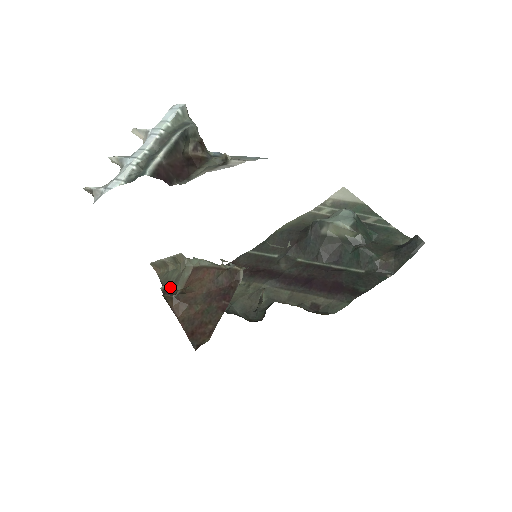
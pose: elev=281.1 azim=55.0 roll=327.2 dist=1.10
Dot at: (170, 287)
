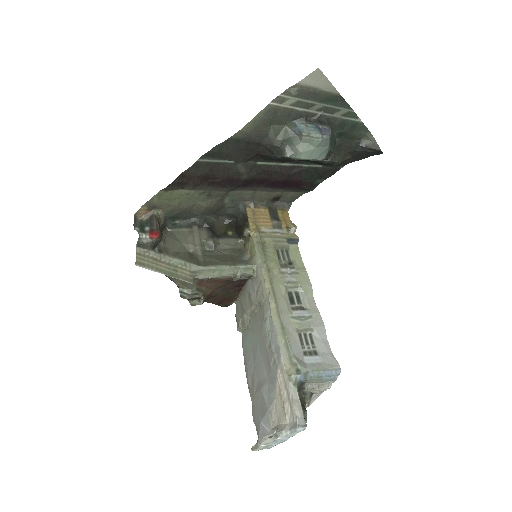
Dot at: (179, 282)
